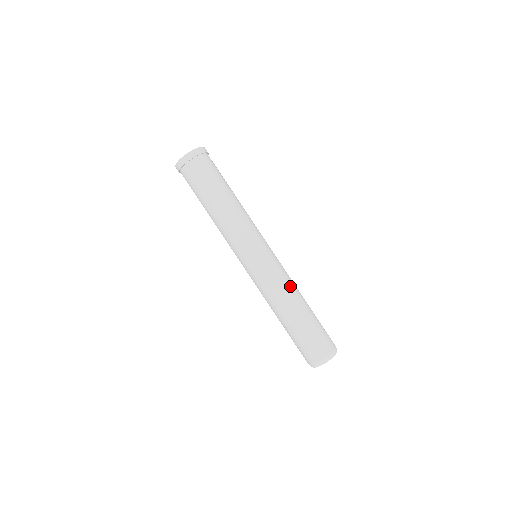
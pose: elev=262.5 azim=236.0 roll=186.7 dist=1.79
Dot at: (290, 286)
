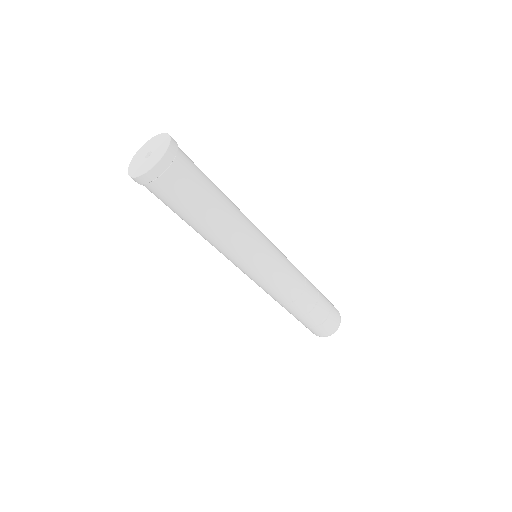
Dot at: (300, 281)
